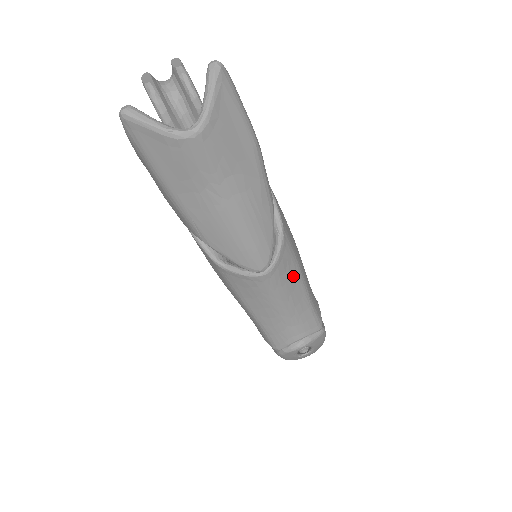
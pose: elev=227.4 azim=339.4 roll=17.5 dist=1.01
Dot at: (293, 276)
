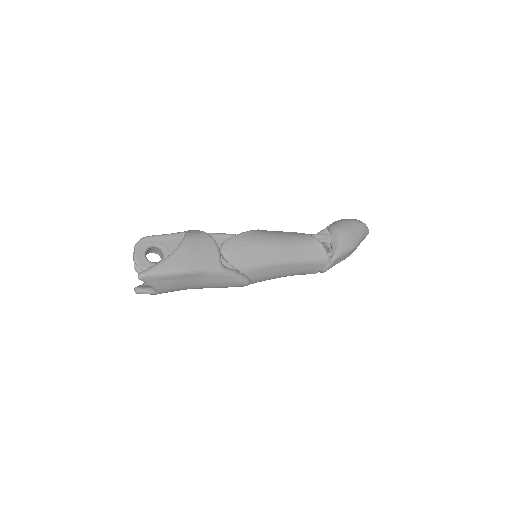
Dot at: (274, 269)
